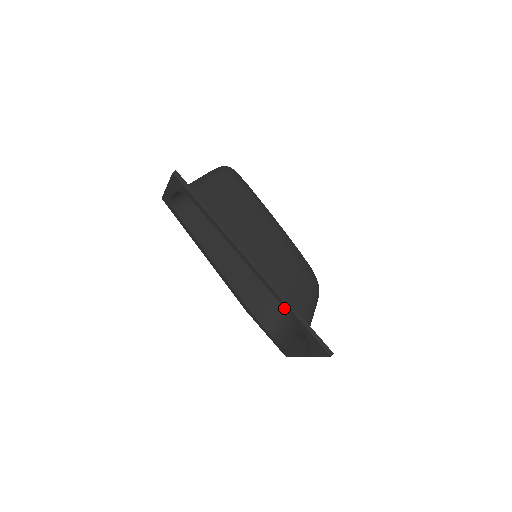
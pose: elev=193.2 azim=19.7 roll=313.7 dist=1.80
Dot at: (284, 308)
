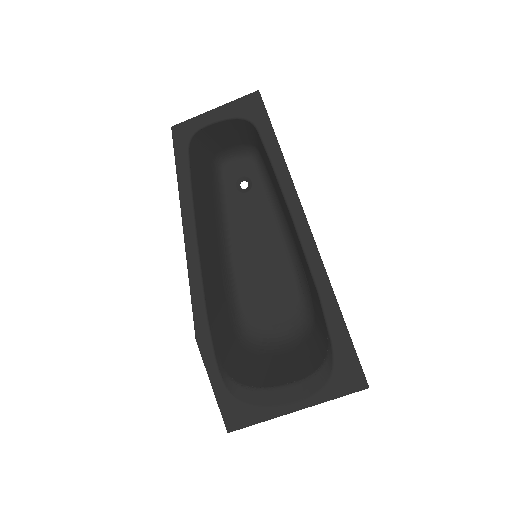
Dot at: (323, 307)
